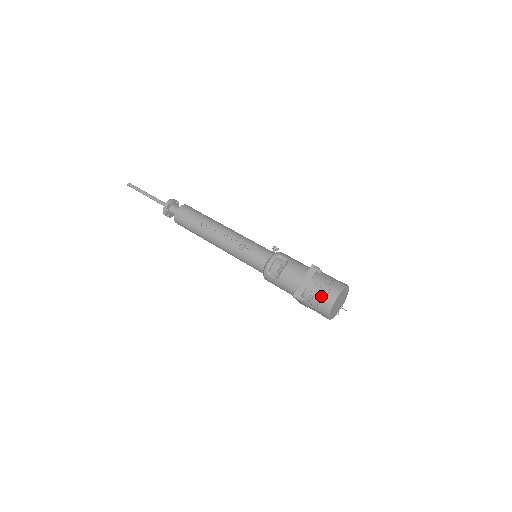
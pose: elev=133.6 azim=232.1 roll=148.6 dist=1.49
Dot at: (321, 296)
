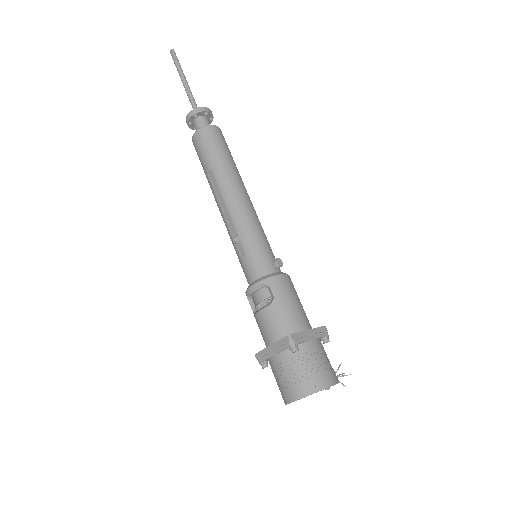
Dot at: (280, 382)
